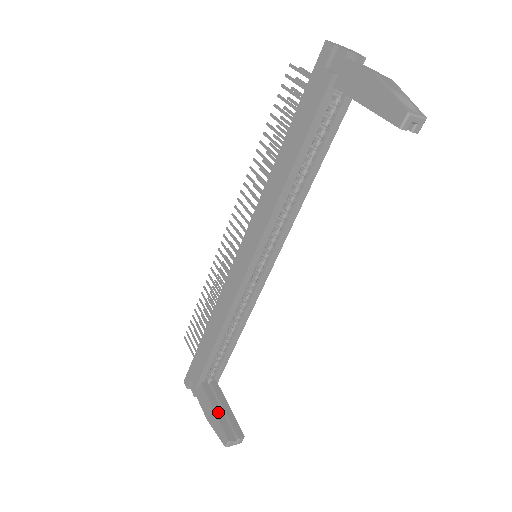
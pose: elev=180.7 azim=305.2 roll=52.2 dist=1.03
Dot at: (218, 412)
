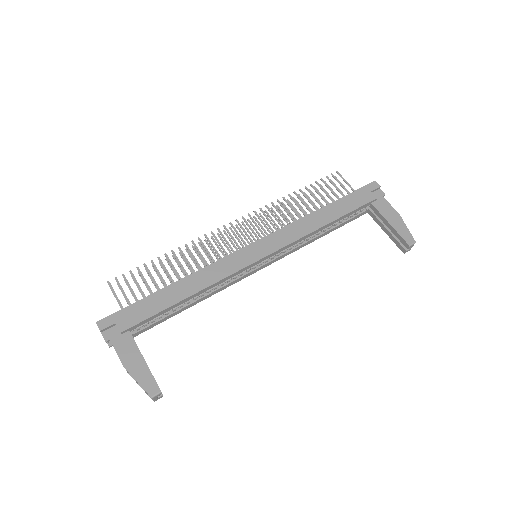
Dot at: occluded
